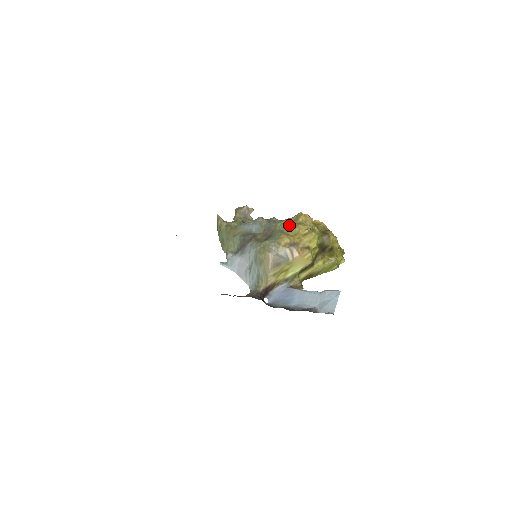
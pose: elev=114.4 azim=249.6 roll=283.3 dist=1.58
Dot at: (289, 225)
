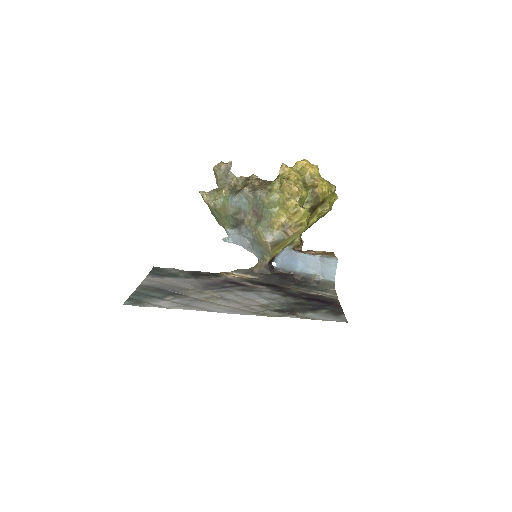
Dot at: (276, 202)
